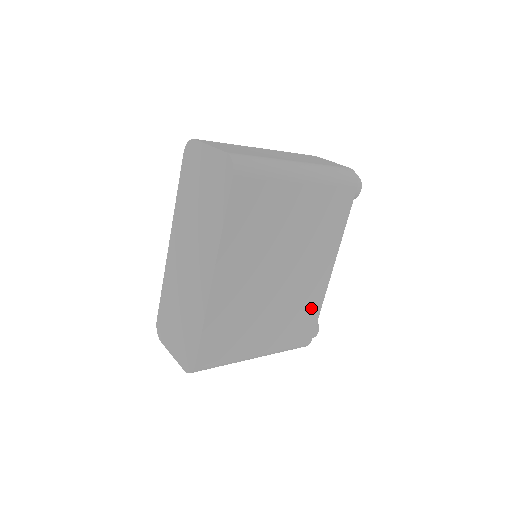
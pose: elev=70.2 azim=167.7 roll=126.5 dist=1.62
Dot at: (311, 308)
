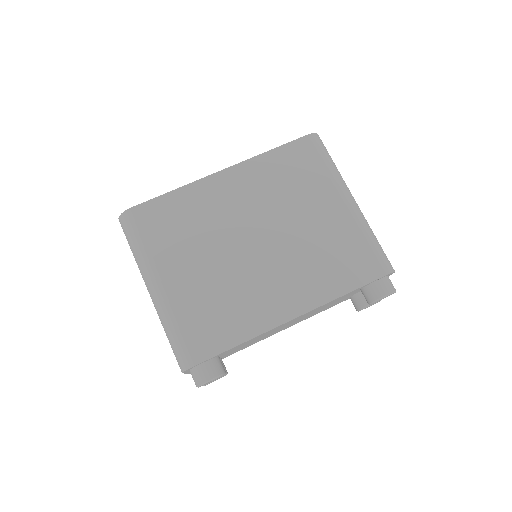
Dot at: (237, 324)
